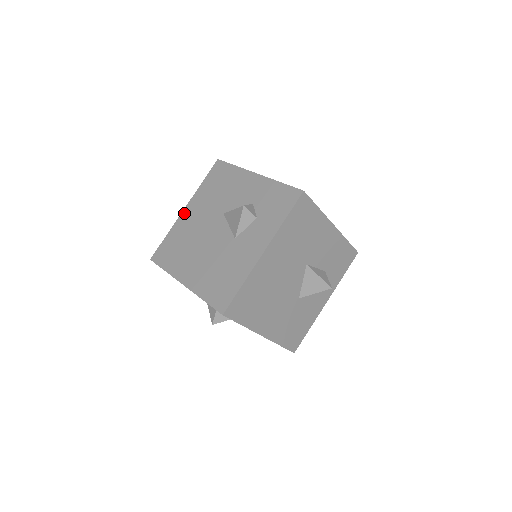
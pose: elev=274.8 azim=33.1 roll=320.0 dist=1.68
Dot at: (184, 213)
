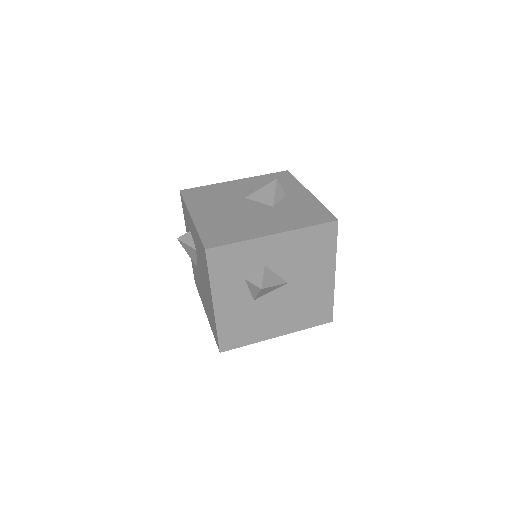
Dot at: (206, 314)
